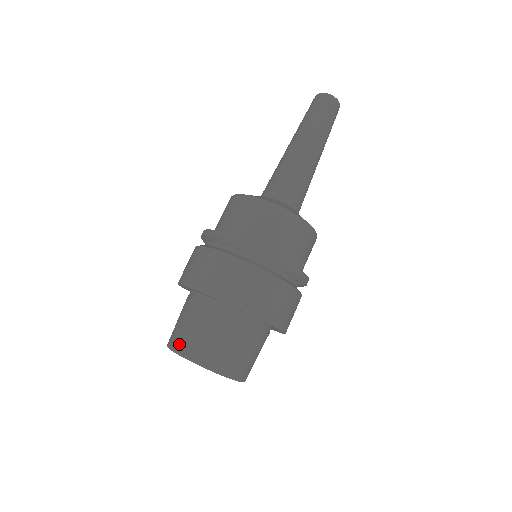
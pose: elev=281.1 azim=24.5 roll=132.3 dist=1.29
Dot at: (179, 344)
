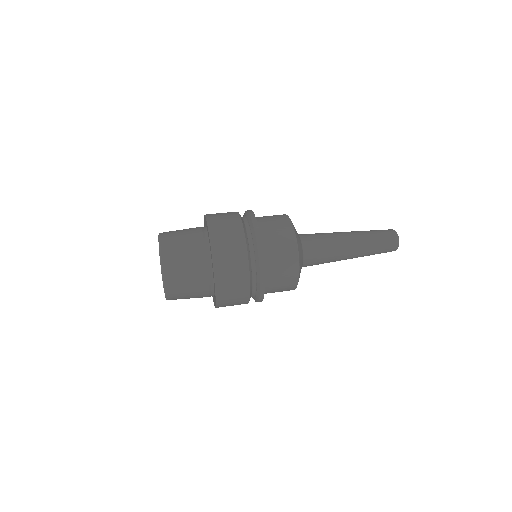
Dot at: (166, 236)
